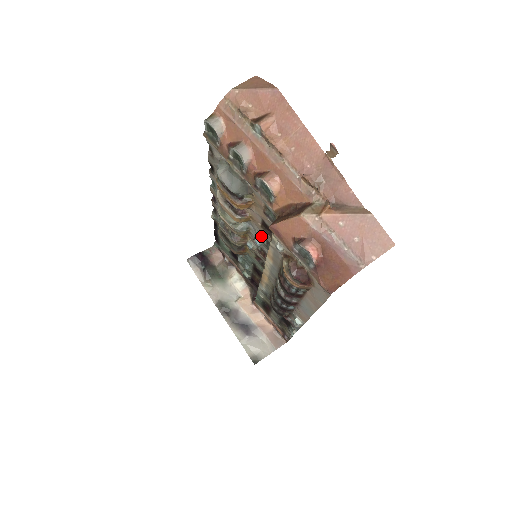
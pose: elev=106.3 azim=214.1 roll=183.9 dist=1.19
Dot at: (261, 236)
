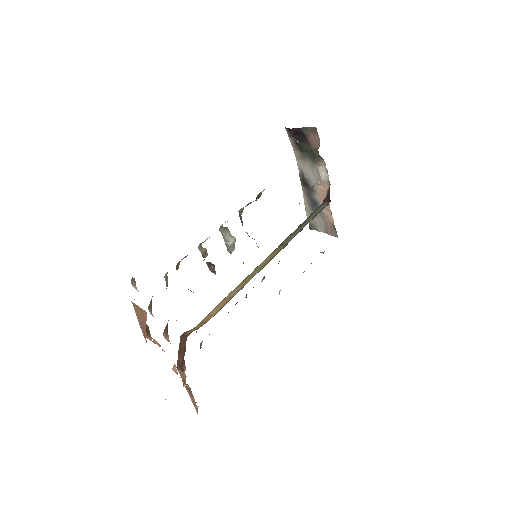
Dot at: occluded
